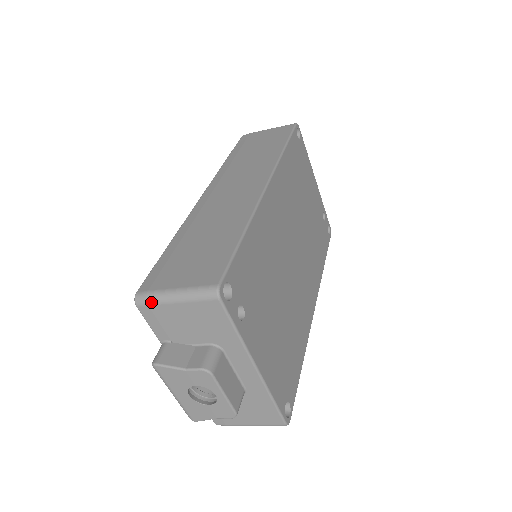
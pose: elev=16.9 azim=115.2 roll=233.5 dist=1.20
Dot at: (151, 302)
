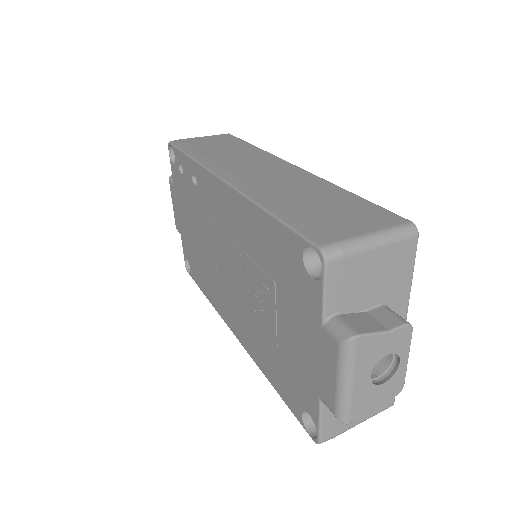
Dot at: (348, 252)
